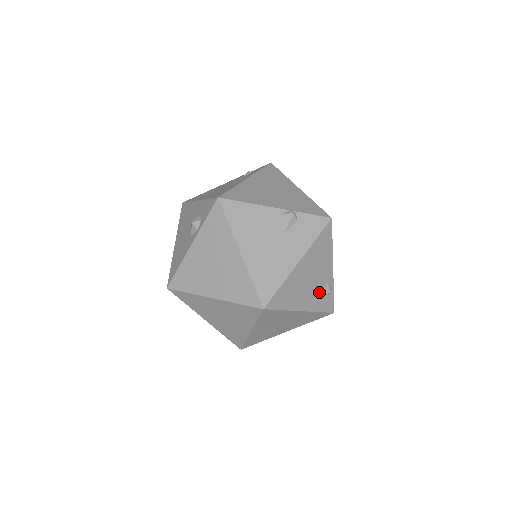
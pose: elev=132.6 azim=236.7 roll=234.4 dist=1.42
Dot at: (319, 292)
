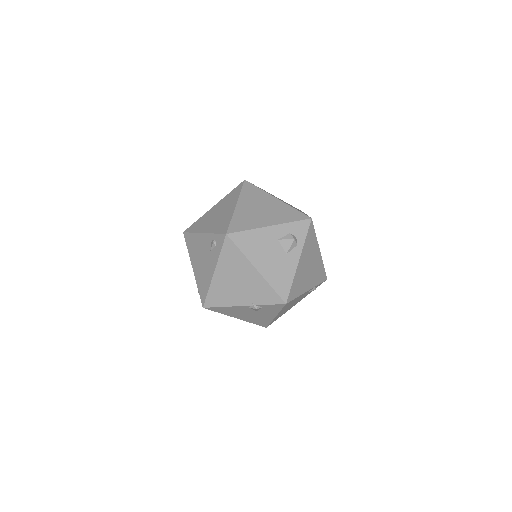
Dot at: (304, 295)
